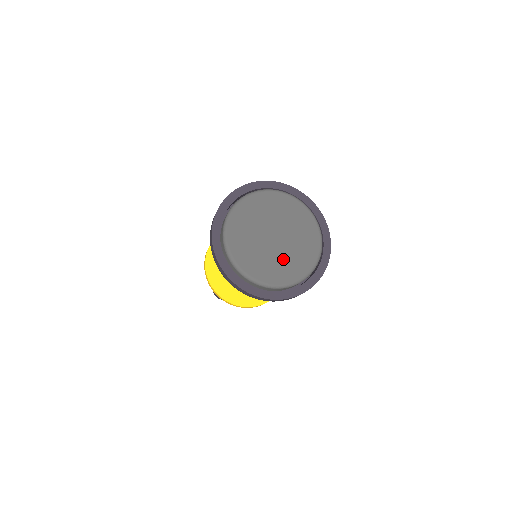
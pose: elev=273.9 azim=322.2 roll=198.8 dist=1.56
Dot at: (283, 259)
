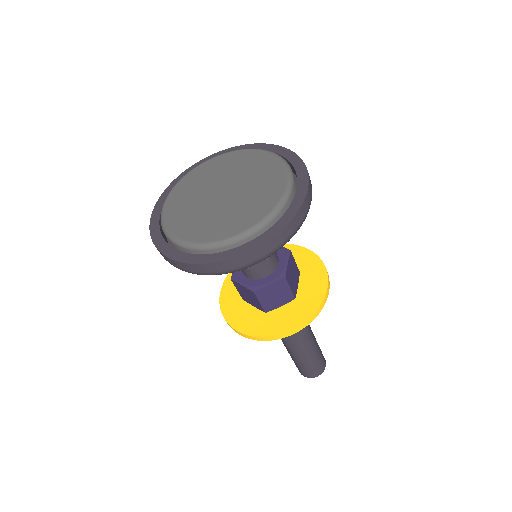
Dot at: (221, 215)
